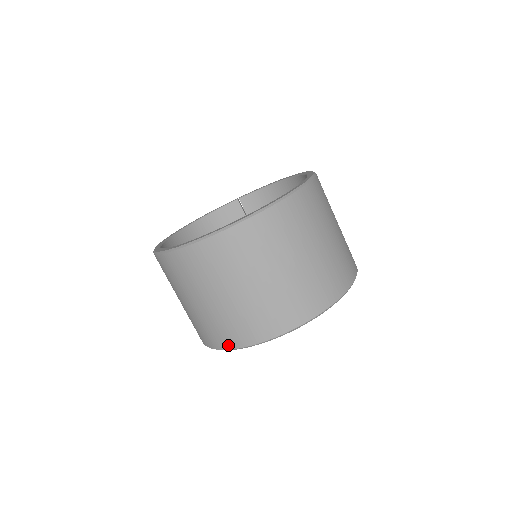
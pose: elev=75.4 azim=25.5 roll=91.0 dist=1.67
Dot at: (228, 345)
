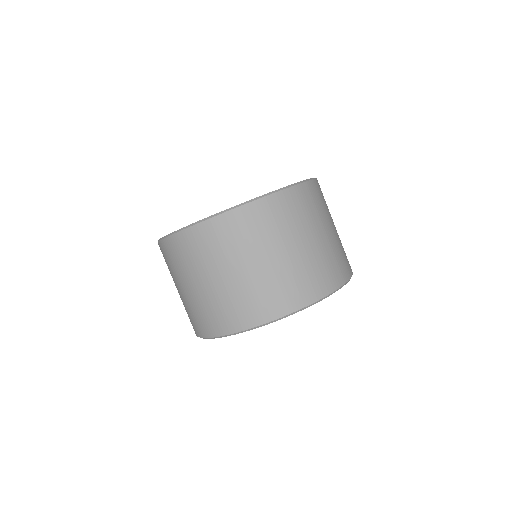
Dot at: (197, 333)
